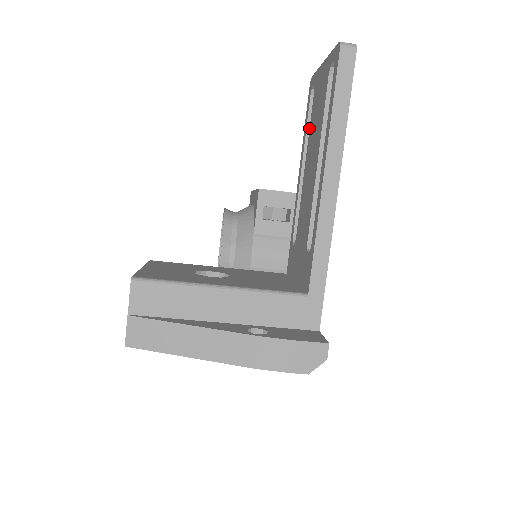
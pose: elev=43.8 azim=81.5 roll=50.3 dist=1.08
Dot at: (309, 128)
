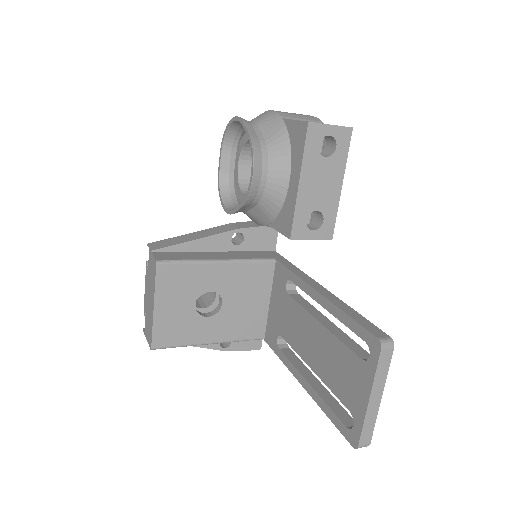
Dot at: (347, 325)
